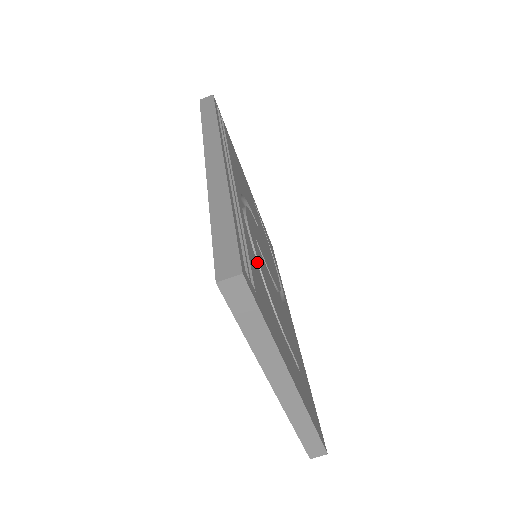
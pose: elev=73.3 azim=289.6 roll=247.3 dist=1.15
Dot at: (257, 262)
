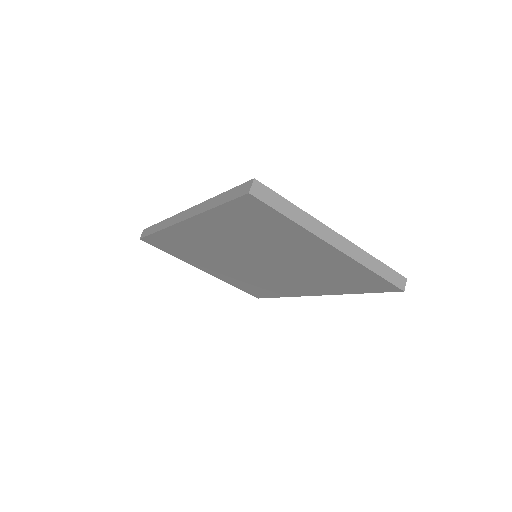
Dot at: occluded
